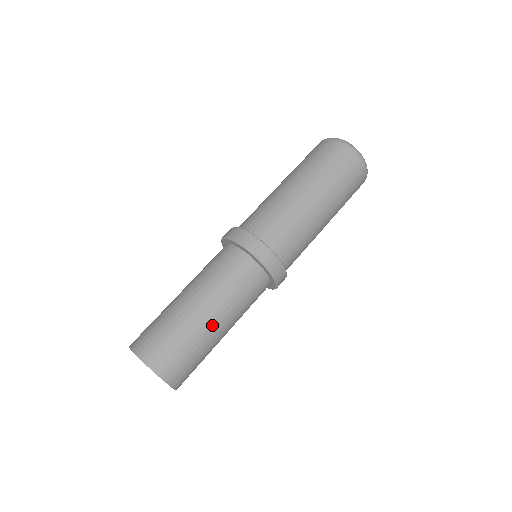
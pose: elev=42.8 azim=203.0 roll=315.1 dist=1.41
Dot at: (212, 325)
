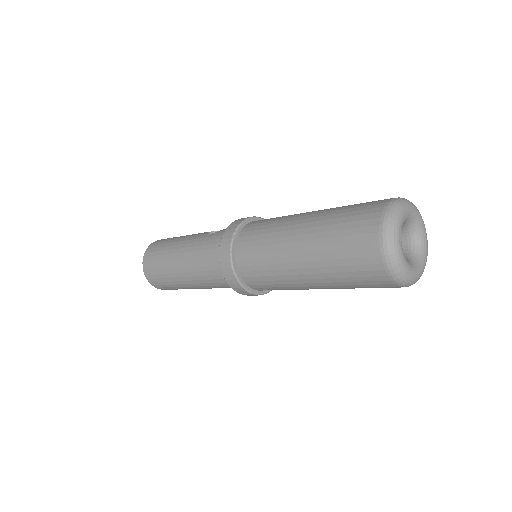
Dot at: occluded
